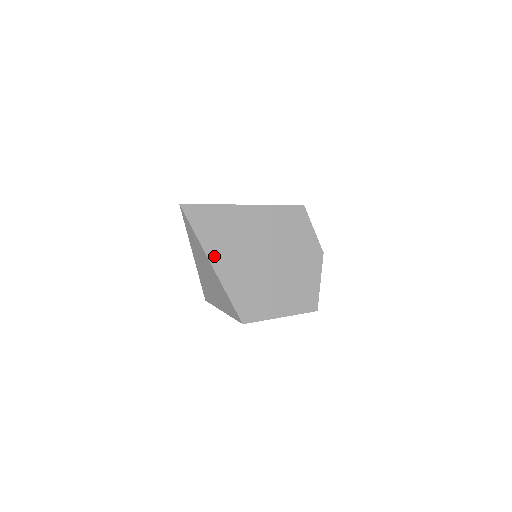
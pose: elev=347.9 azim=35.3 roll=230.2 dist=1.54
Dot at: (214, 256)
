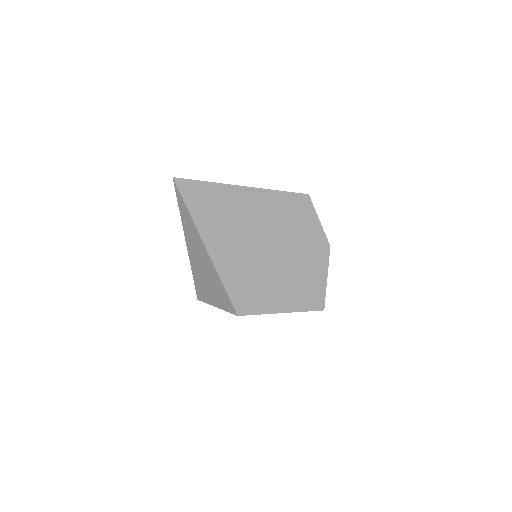
Dot at: (208, 236)
